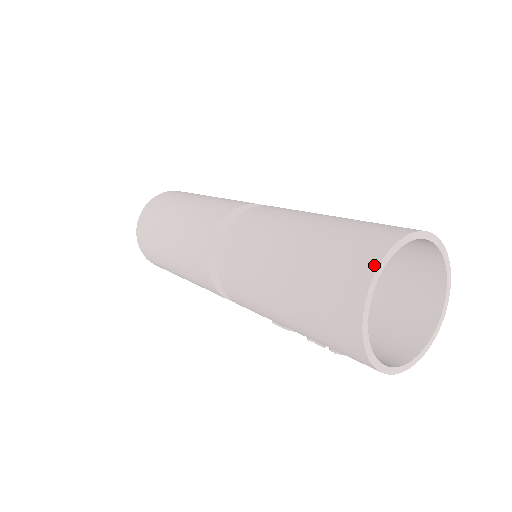
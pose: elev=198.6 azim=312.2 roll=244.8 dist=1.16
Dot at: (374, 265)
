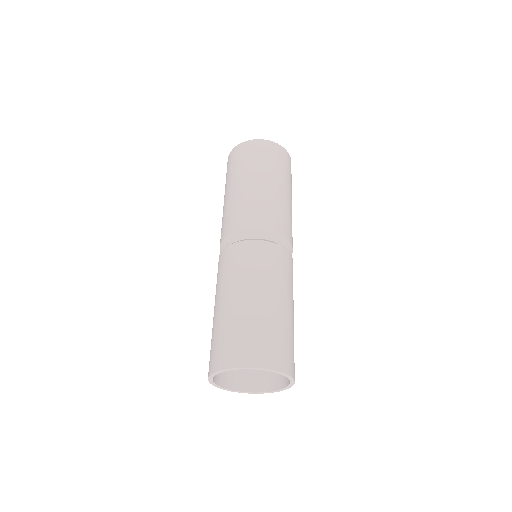
Dot at: (208, 376)
